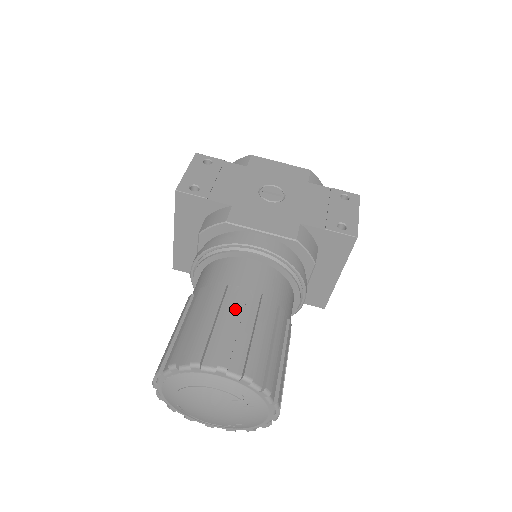
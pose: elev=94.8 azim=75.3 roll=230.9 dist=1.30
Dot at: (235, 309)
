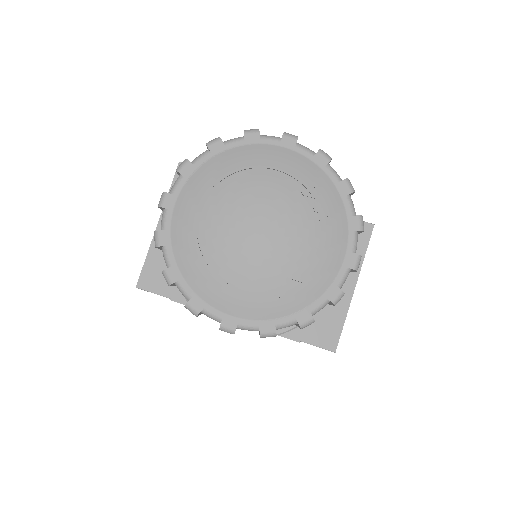
Dot at: occluded
